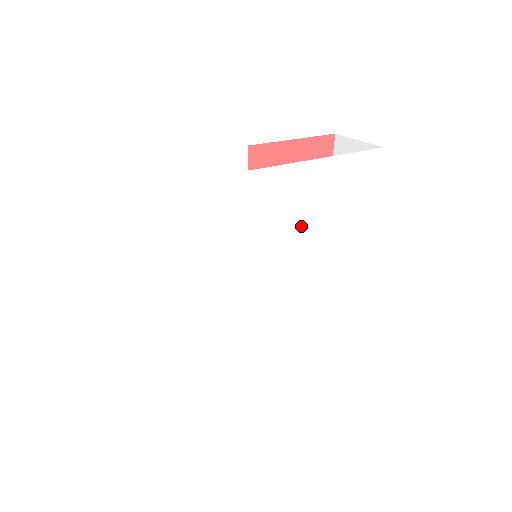
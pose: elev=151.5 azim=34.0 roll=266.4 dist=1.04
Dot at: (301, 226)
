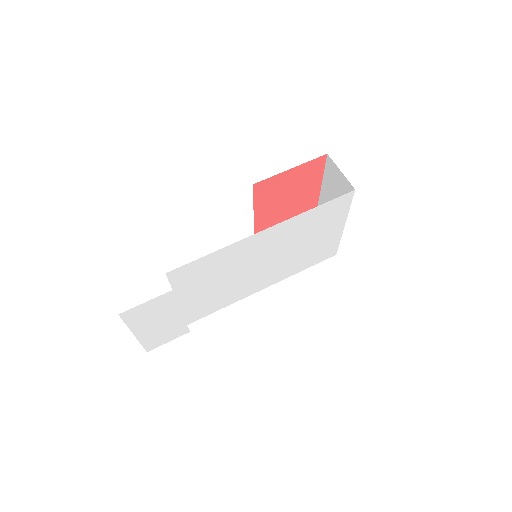
Dot at: (286, 244)
